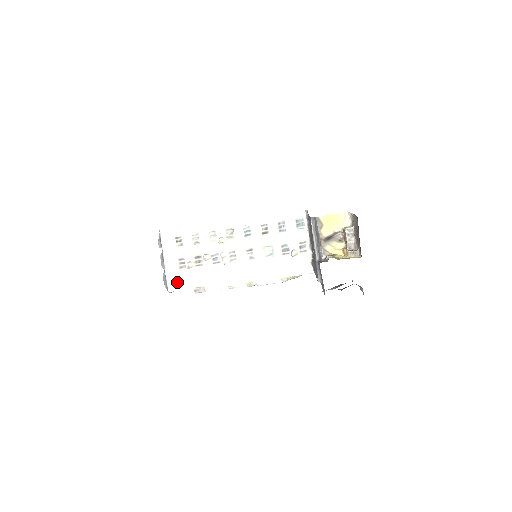
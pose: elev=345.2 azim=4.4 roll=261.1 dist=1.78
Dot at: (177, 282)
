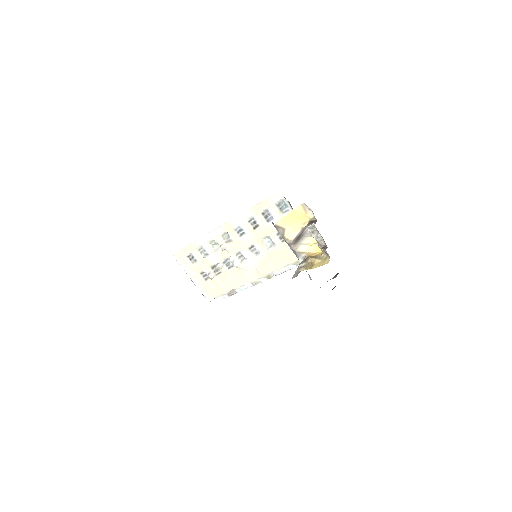
Dot at: (210, 292)
